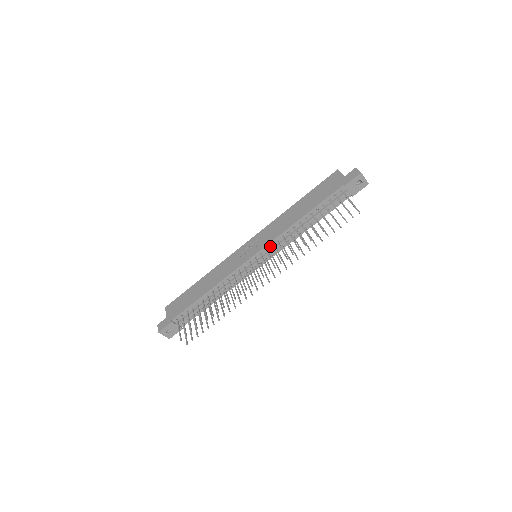
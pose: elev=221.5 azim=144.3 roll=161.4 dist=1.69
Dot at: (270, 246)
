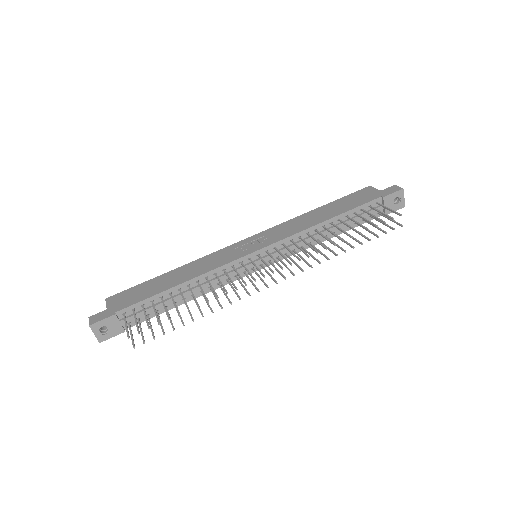
Dot at: (280, 245)
